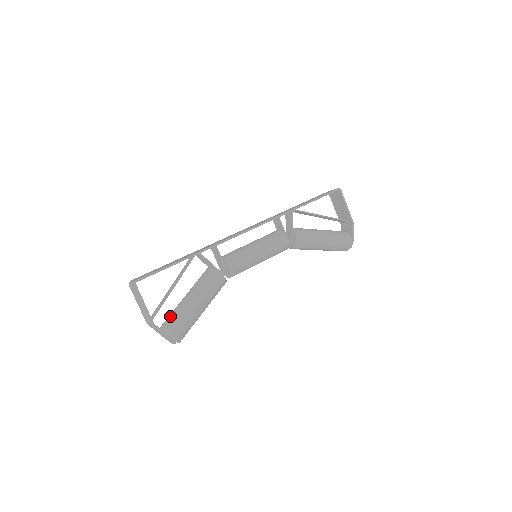
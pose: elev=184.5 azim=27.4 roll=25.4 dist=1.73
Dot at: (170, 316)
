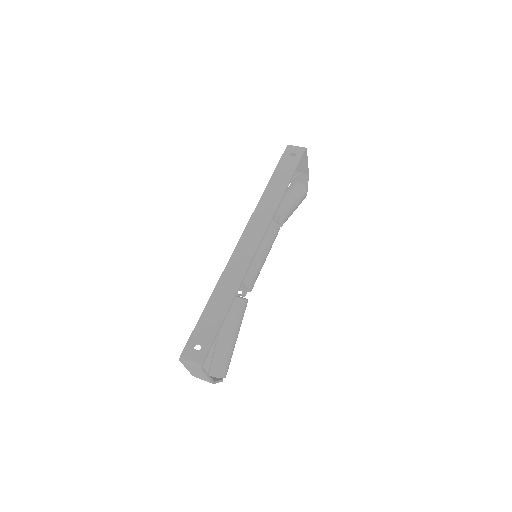
Dot at: (215, 361)
